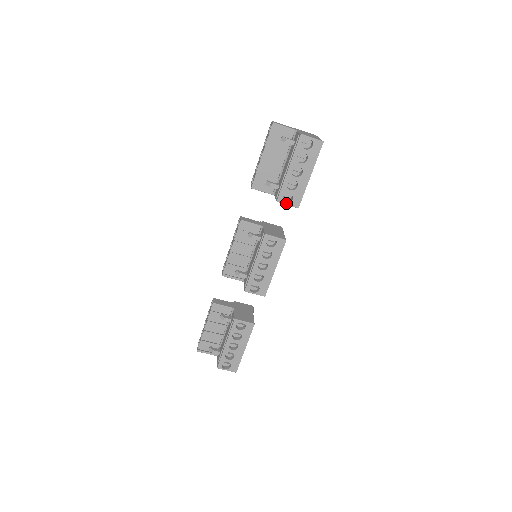
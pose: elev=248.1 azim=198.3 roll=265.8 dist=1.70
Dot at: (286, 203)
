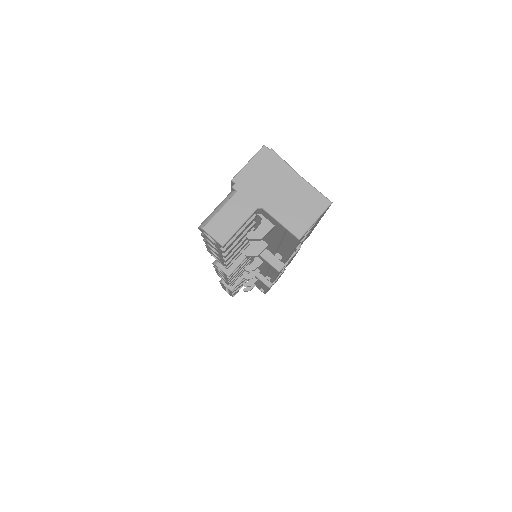
Dot at: occluded
